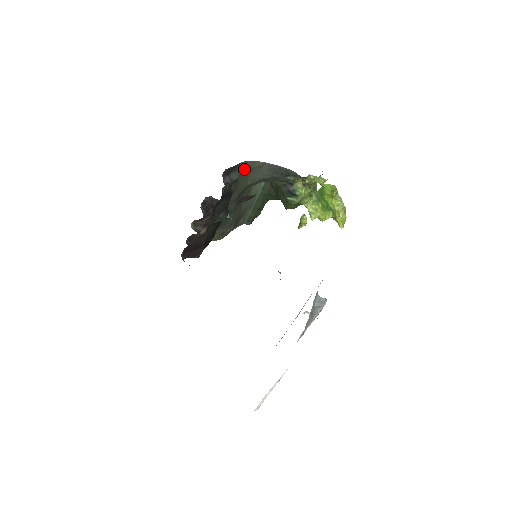
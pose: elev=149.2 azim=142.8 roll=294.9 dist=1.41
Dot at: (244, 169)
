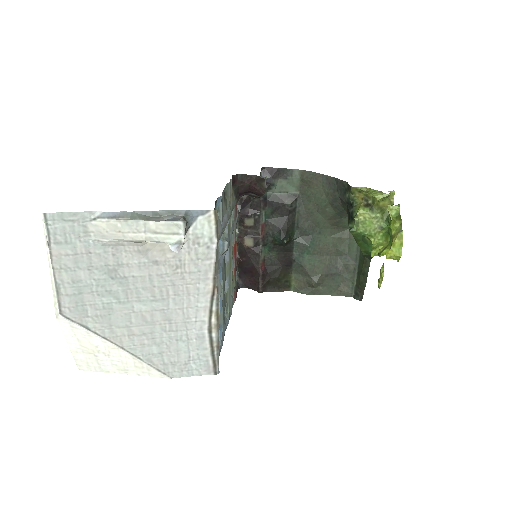
Dot at: (302, 182)
